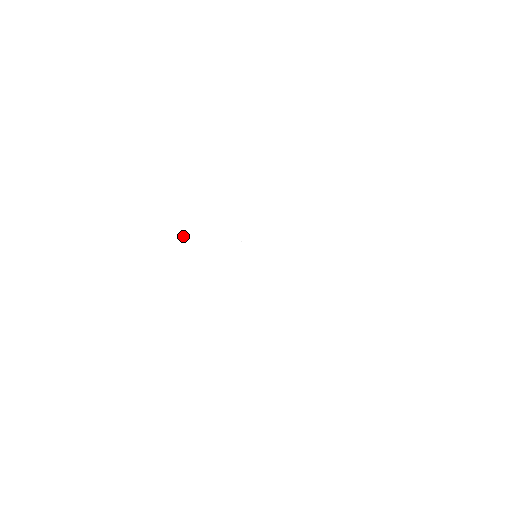
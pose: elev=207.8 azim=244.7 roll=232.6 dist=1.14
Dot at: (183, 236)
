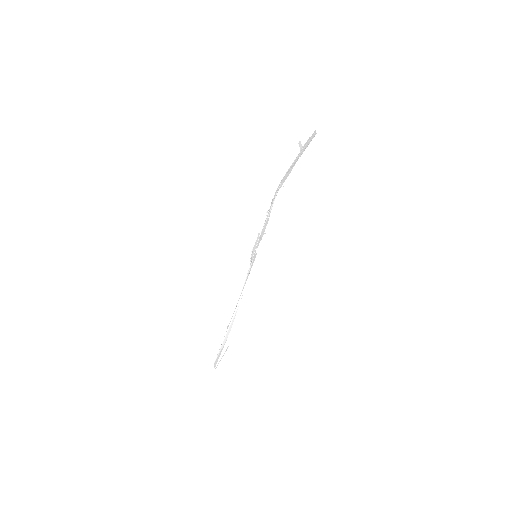
Dot at: (286, 172)
